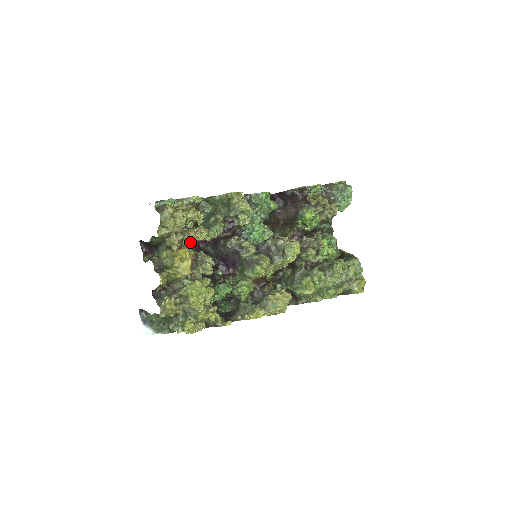
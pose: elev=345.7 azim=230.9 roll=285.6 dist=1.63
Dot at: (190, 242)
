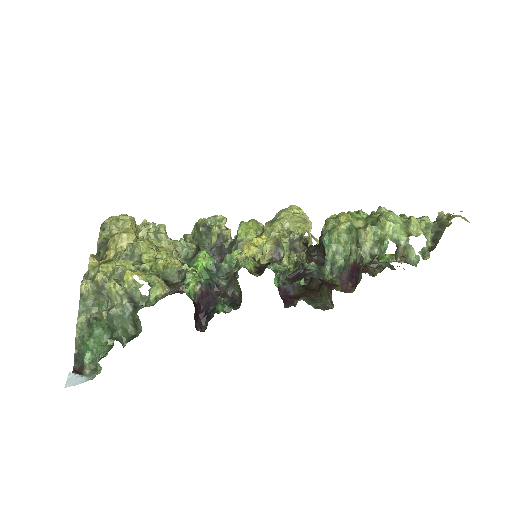
Dot at: occluded
